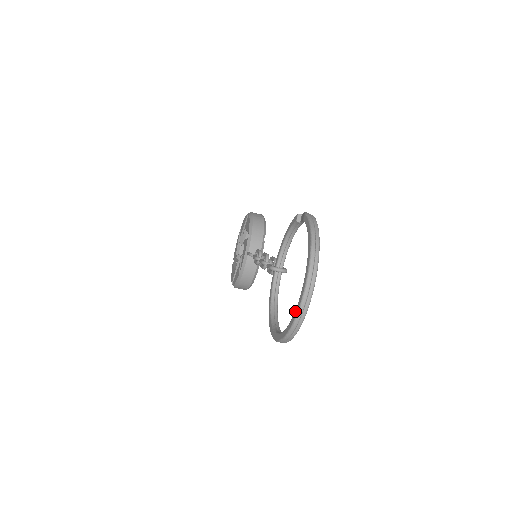
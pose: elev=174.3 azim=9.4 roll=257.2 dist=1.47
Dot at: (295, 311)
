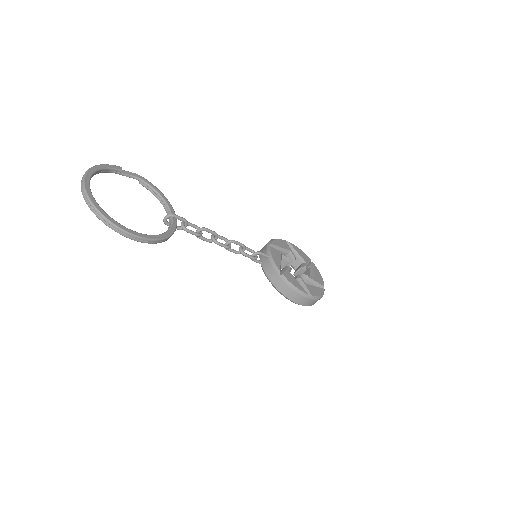
Dot at: occluded
